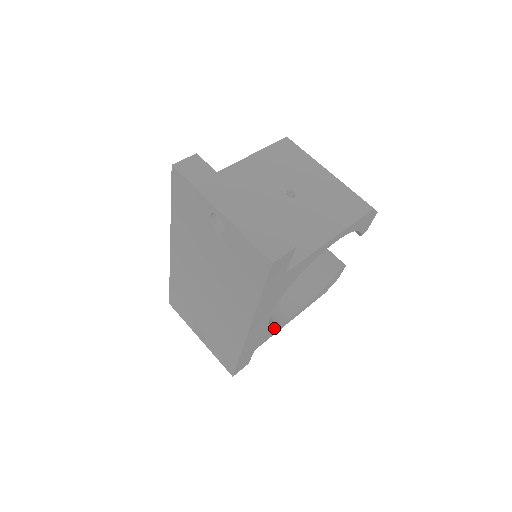
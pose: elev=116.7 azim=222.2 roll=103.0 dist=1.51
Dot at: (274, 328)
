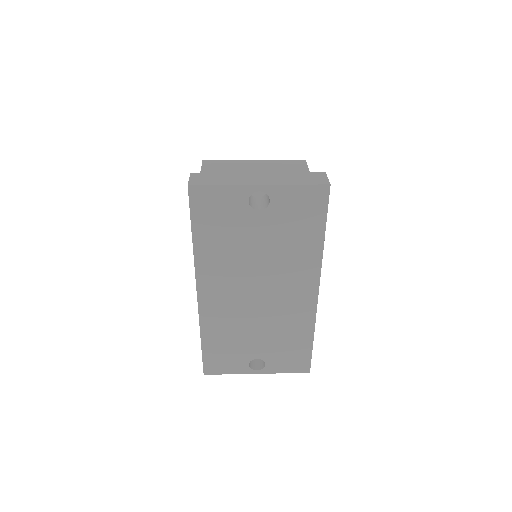
Dot at: occluded
